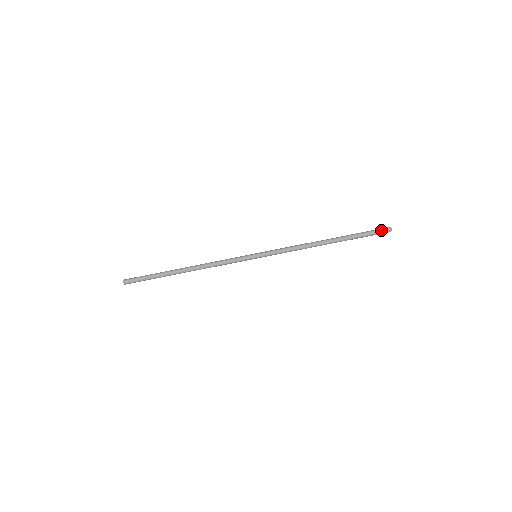
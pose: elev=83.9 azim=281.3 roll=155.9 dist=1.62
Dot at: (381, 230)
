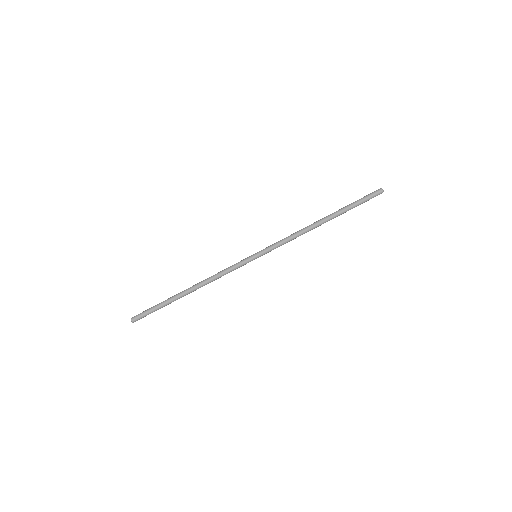
Dot at: (374, 196)
